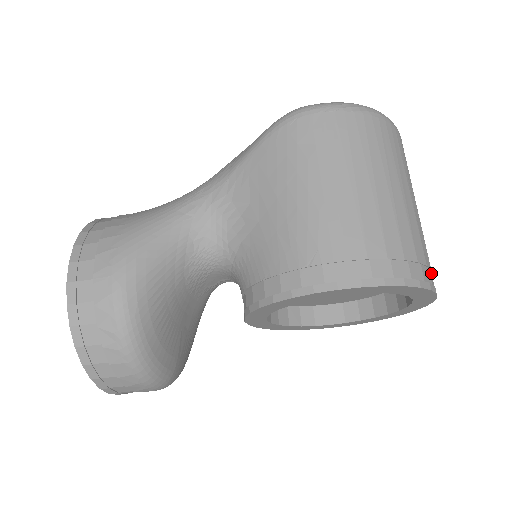
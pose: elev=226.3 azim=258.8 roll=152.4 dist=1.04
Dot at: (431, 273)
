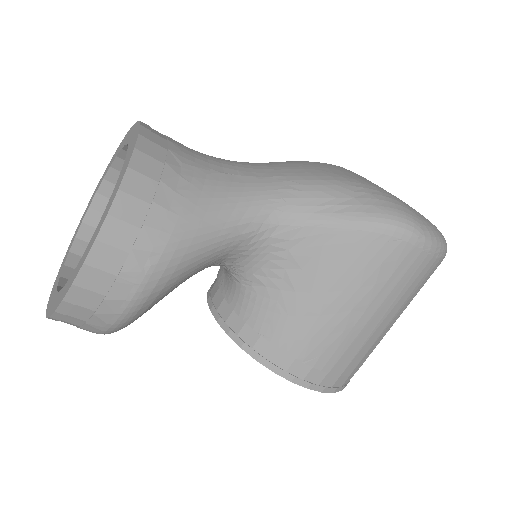
Dot at: occluded
